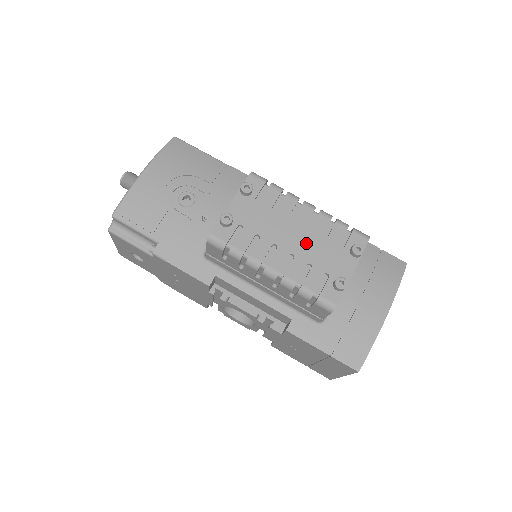
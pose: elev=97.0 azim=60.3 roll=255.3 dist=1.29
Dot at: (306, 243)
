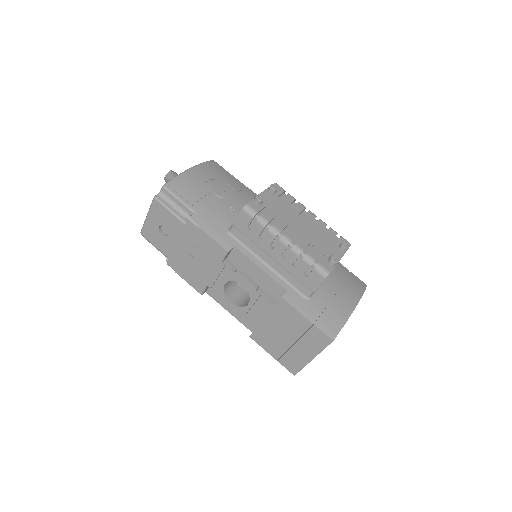
Dot at: (310, 232)
